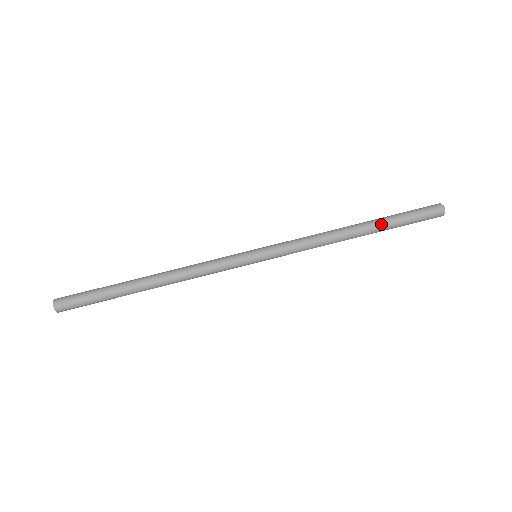
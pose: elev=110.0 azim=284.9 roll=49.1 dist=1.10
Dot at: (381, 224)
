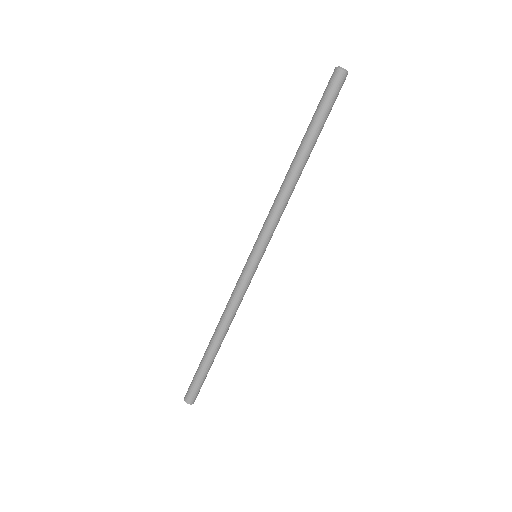
Dot at: (313, 142)
